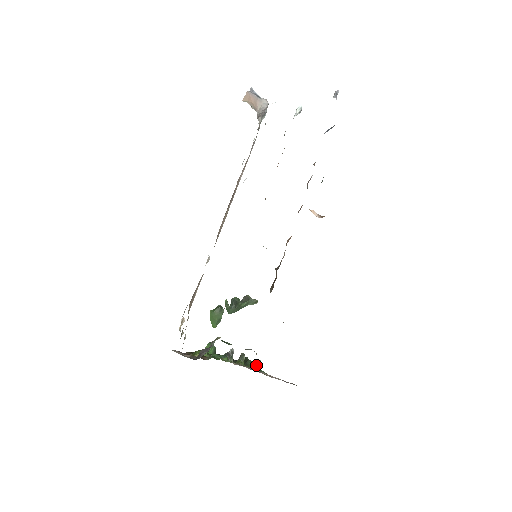
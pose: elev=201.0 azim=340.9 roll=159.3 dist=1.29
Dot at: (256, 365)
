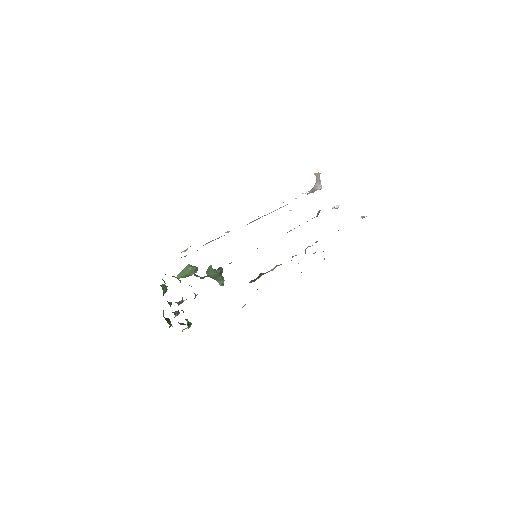
Dot at: (188, 324)
